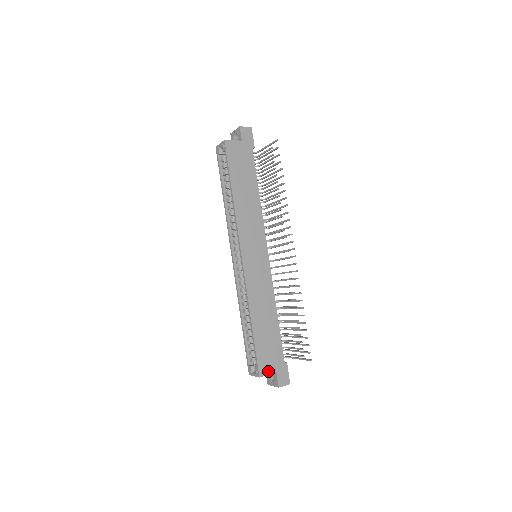
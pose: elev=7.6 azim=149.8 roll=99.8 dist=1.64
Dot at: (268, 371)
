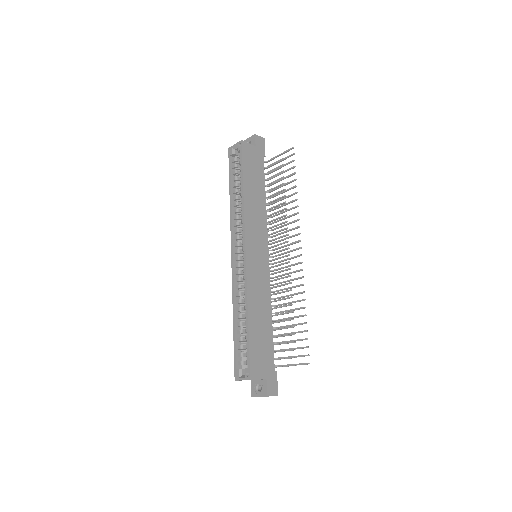
Dot at: (259, 375)
